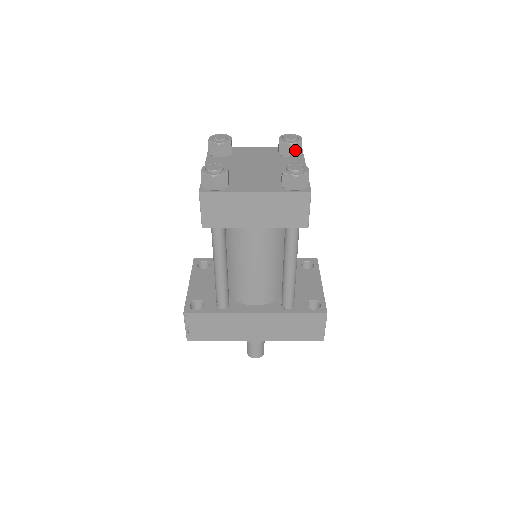
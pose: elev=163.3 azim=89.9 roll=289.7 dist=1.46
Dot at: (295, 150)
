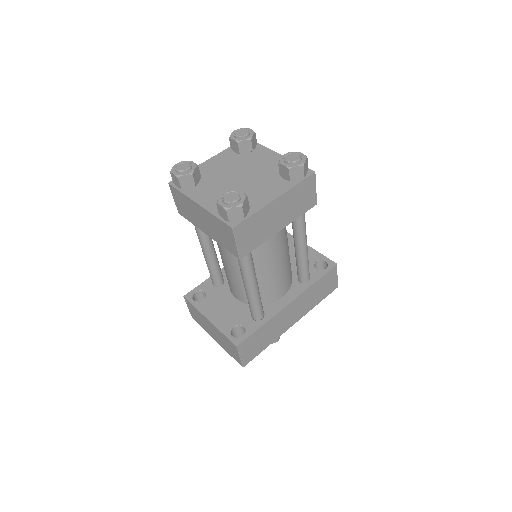
Dot at: (253, 143)
